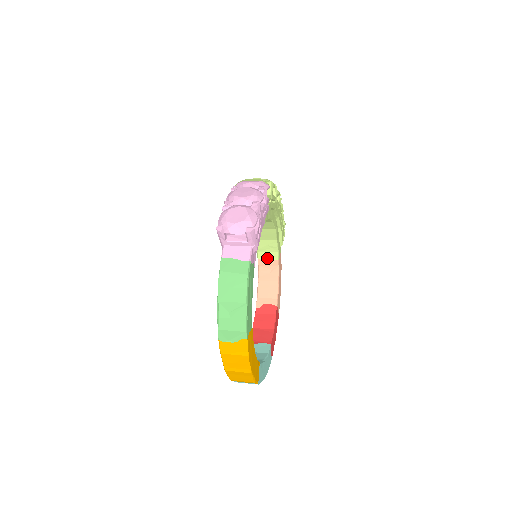
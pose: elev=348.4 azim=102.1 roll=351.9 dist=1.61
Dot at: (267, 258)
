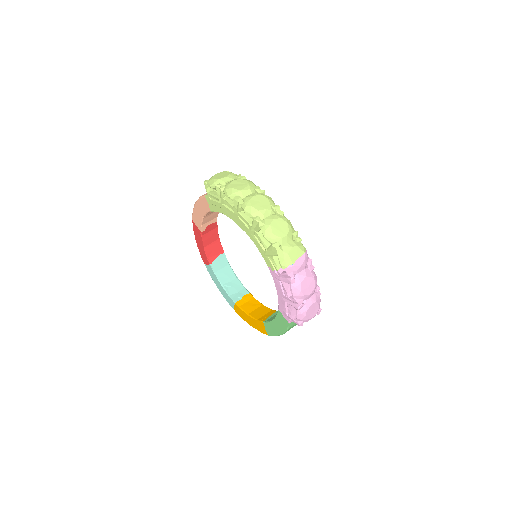
Dot at: occluded
